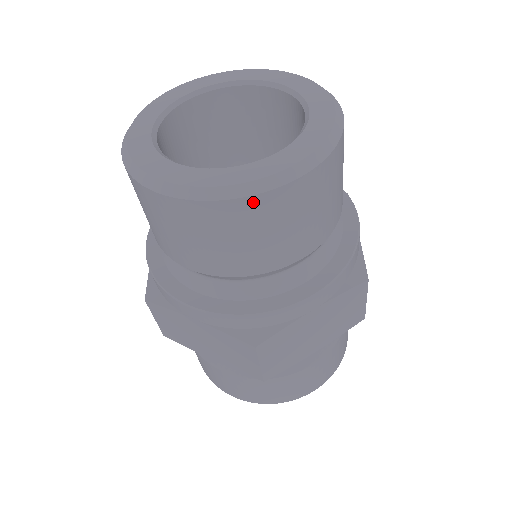
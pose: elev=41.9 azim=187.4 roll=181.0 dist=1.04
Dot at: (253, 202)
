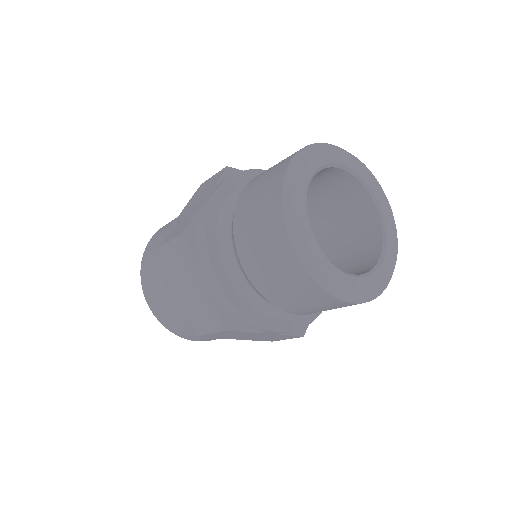
Dot at: (326, 296)
